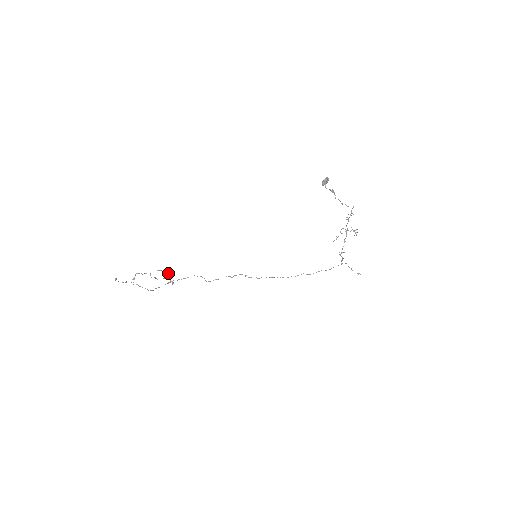
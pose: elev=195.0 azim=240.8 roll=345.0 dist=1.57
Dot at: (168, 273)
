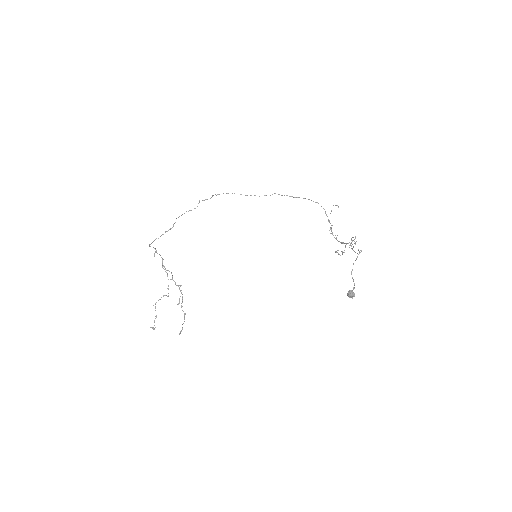
Dot at: (181, 292)
